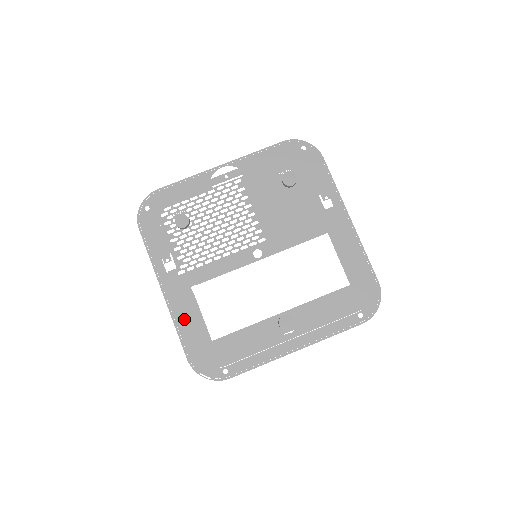
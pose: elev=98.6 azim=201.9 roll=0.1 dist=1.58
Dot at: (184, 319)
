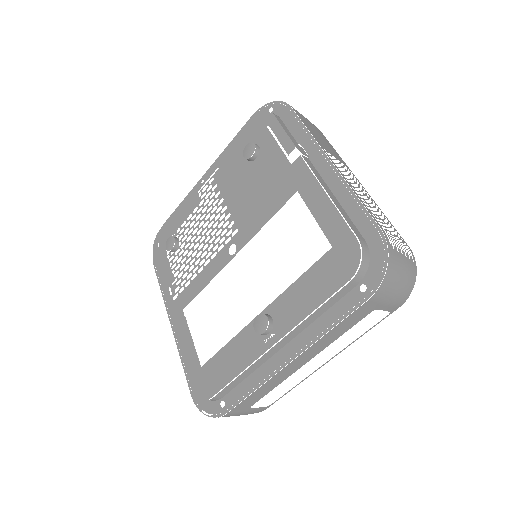
Dot at: occluded
